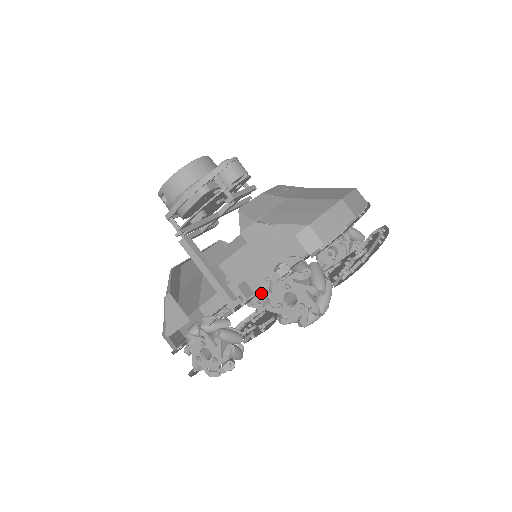
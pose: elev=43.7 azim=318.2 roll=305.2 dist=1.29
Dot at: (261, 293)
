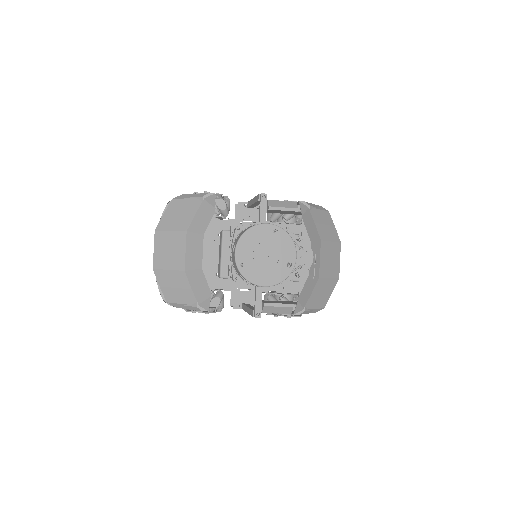
Dot at: occluded
